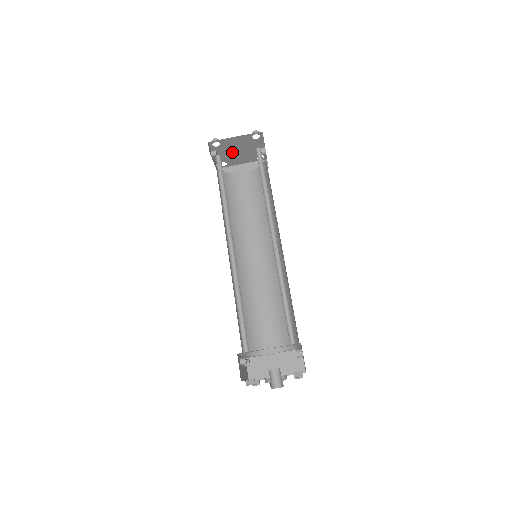
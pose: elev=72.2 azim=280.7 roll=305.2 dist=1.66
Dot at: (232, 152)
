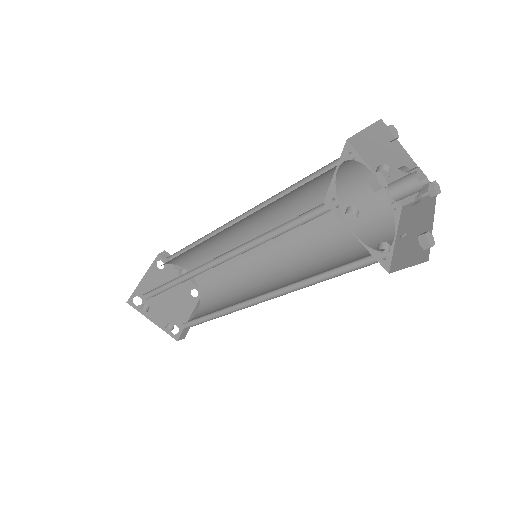
Dot at: (163, 304)
